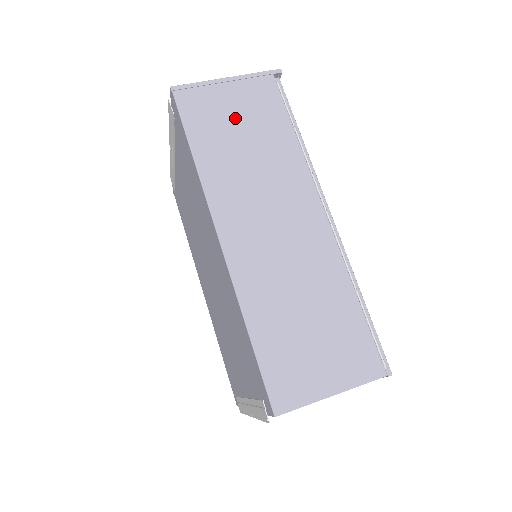
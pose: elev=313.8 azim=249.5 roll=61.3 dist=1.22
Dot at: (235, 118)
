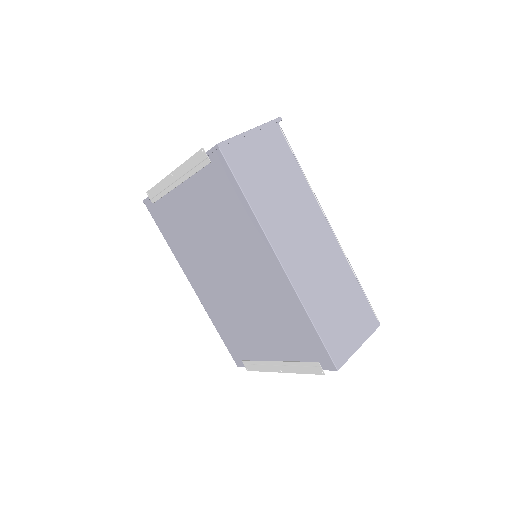
Dot at: (264, 164)
